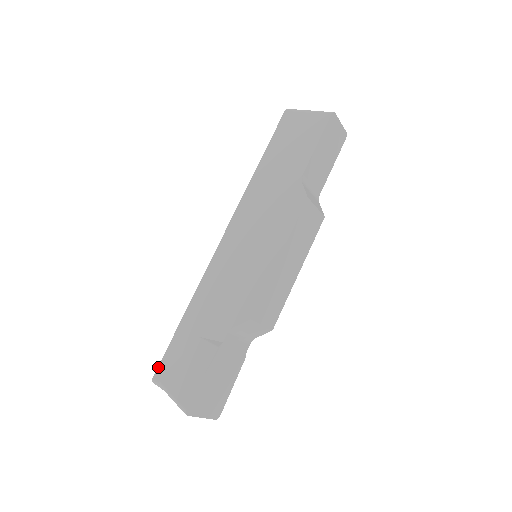
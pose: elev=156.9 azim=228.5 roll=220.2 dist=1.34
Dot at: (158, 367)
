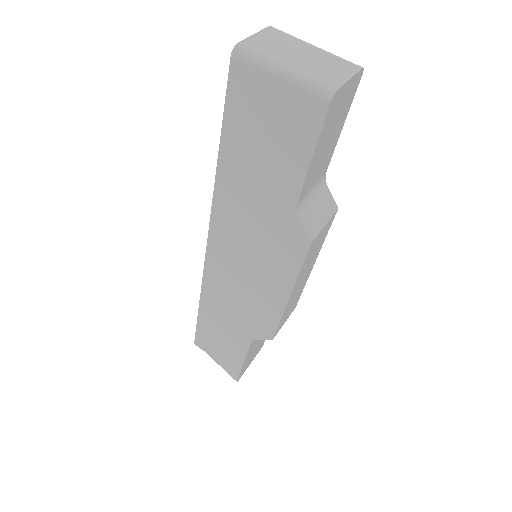
Dot at: (195, 339)
